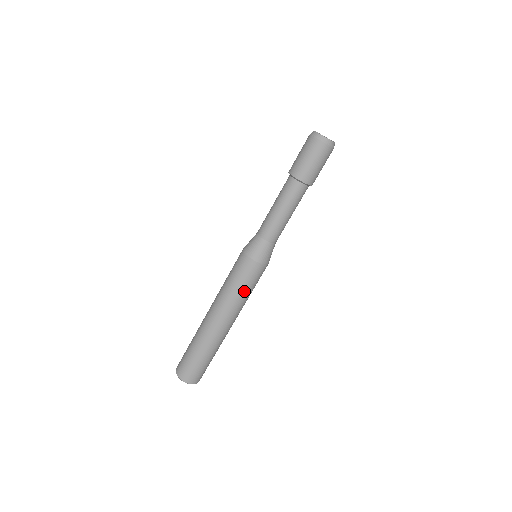
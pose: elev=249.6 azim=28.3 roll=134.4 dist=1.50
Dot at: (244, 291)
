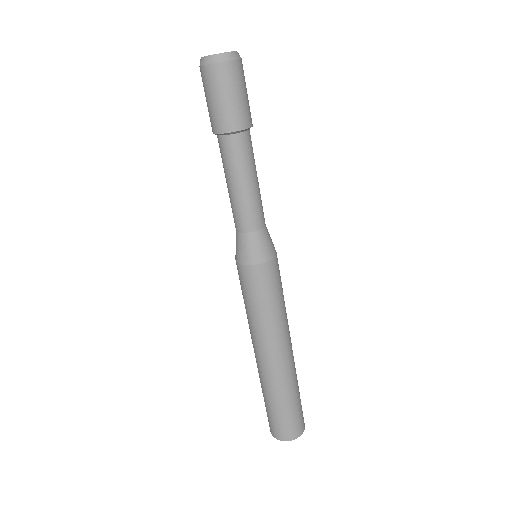
Dot at: (281, 300)
